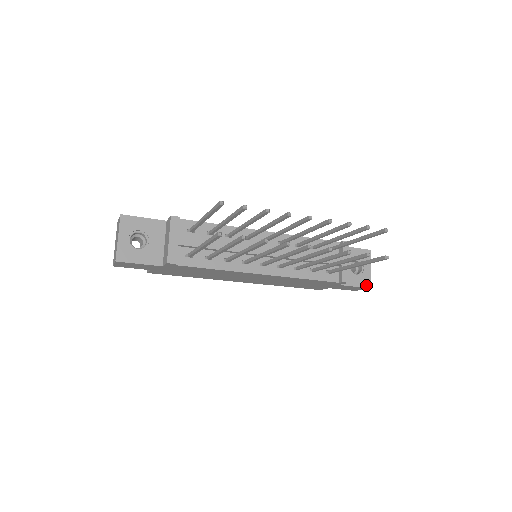
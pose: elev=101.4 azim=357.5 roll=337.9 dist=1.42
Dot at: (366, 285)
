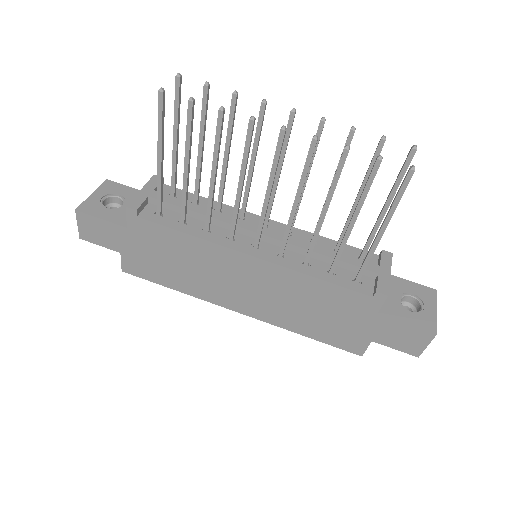
Dot at: (427, 328)
